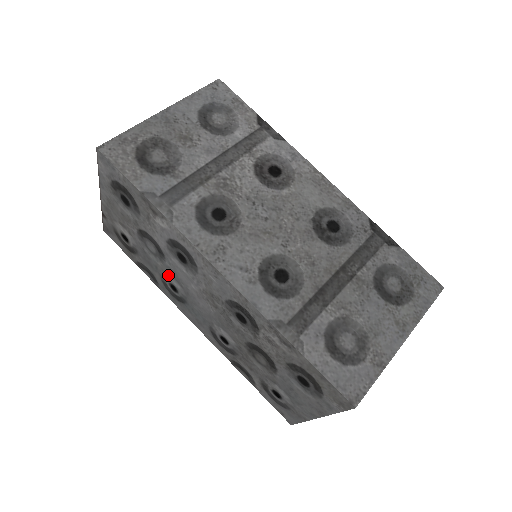
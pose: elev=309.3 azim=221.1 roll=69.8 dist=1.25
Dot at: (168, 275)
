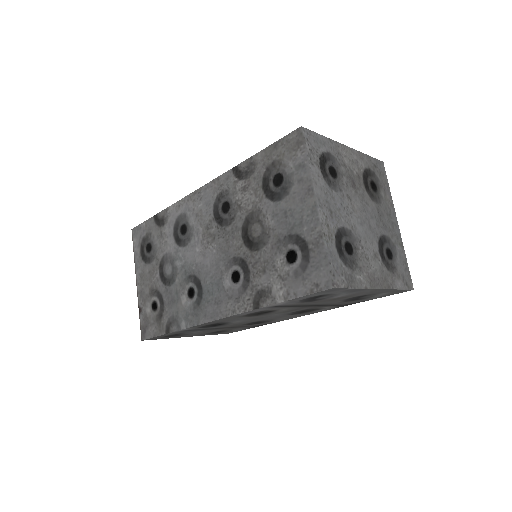
Dot at: (184, 281)
